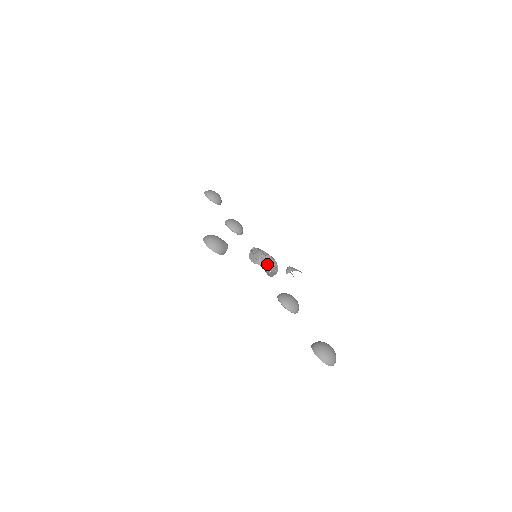
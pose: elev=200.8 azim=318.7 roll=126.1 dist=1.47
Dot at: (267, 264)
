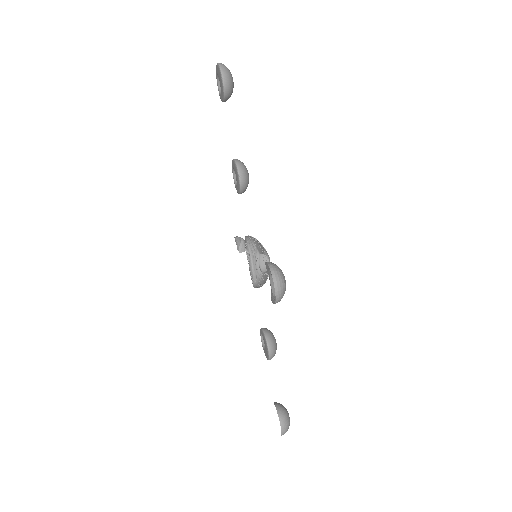
Dot at: occluded
